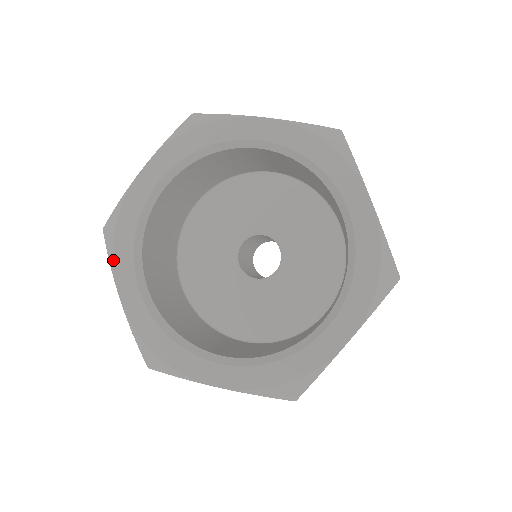
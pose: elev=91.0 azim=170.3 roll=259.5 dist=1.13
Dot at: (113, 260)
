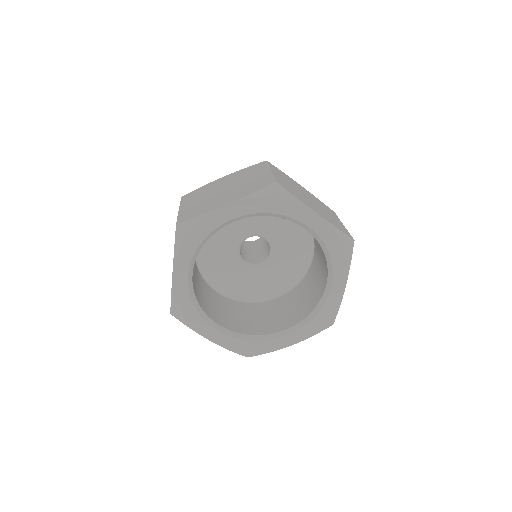
Dot at: (178, 251)
